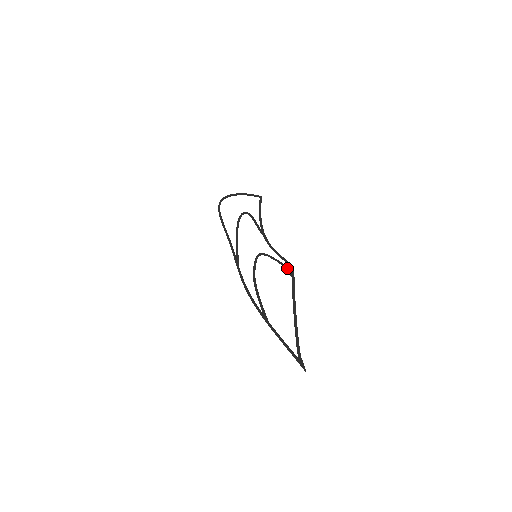
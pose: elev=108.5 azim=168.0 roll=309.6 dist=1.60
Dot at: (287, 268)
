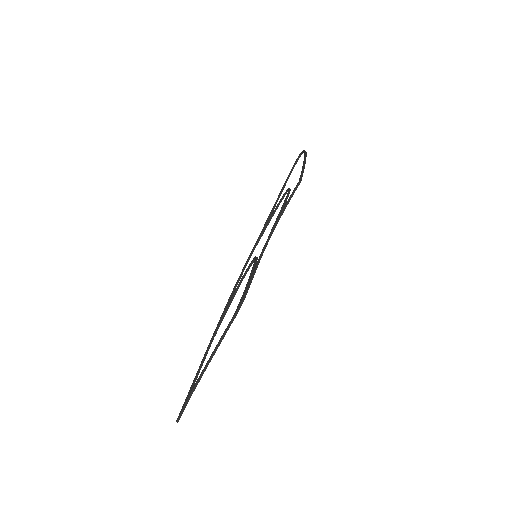
Dot at: (242, 299)
